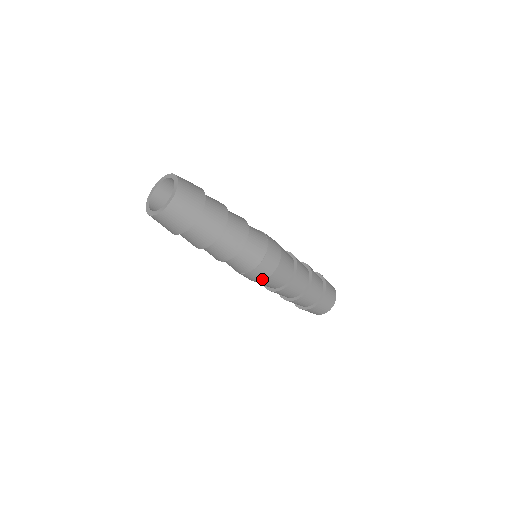
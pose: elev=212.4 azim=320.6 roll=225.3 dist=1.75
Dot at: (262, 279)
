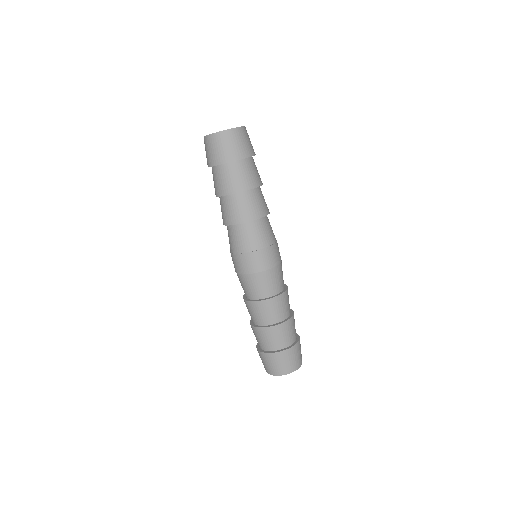
Dot at: (255, 271)
